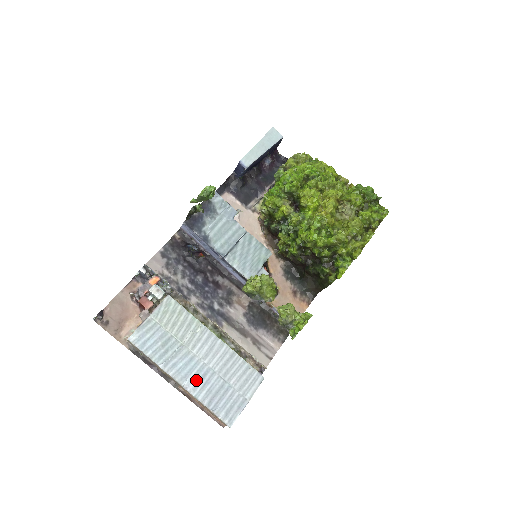
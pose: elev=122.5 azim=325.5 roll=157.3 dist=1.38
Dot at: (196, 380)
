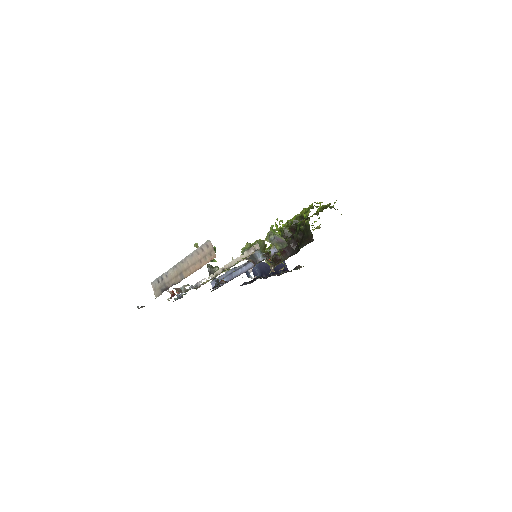
Dot at: occluded
